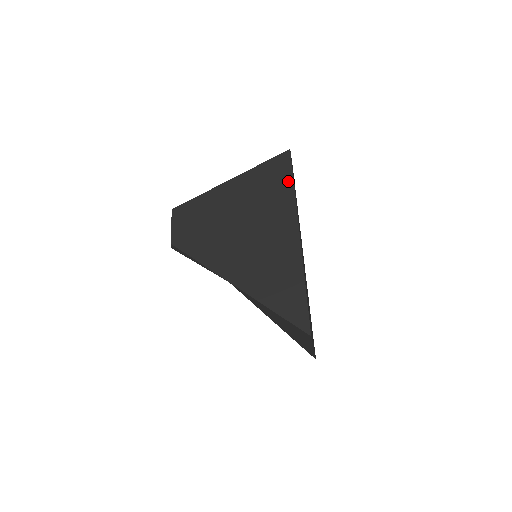
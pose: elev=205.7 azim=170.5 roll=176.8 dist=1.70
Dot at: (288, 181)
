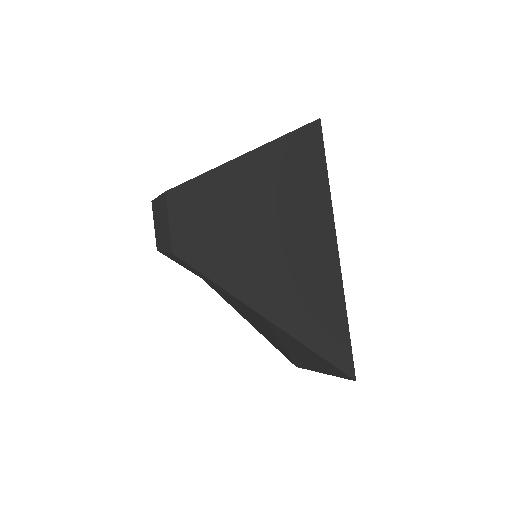
Dot at: (321, 169)
